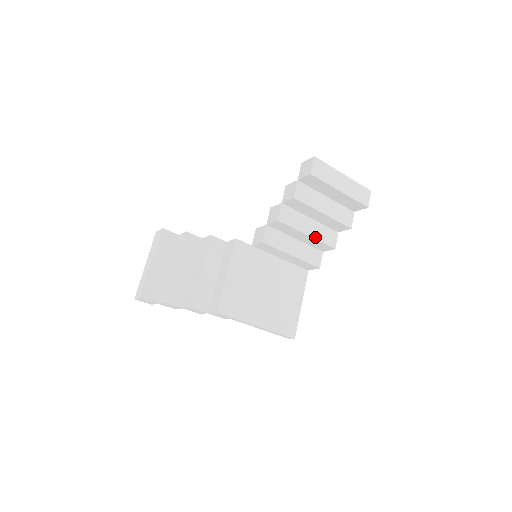
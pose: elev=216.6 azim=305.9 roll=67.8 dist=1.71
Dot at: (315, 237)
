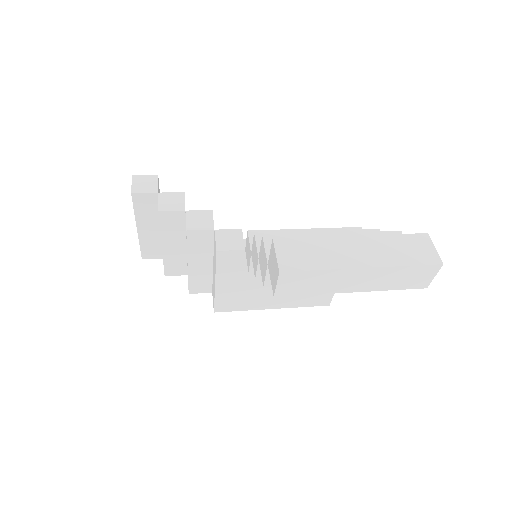
Dot at: occluded
